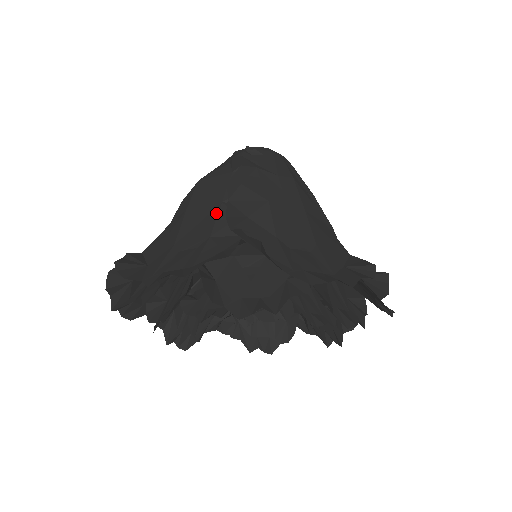
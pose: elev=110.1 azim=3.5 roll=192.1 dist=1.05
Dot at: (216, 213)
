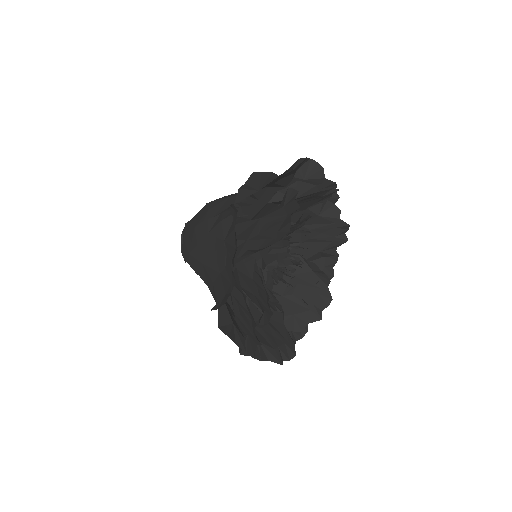
Dot at: occluded
